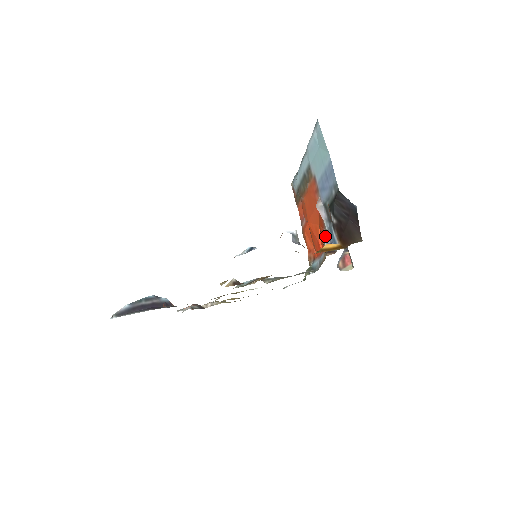
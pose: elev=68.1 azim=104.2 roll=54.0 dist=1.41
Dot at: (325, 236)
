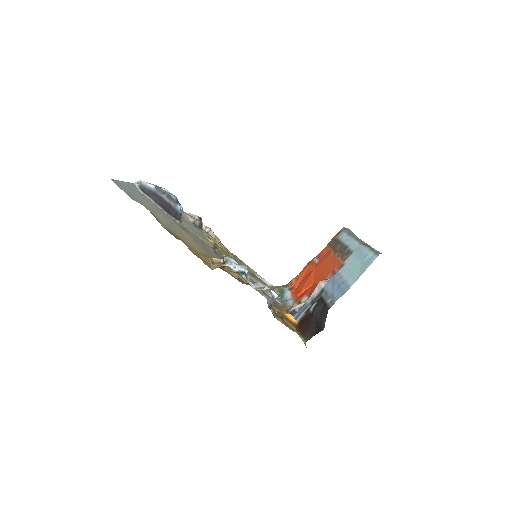
Dot at: (302, 301)
